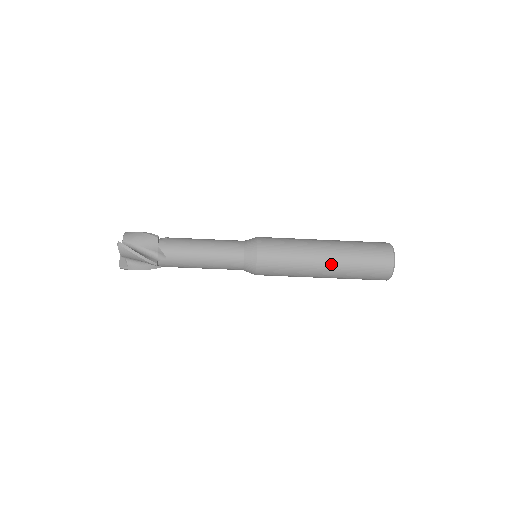
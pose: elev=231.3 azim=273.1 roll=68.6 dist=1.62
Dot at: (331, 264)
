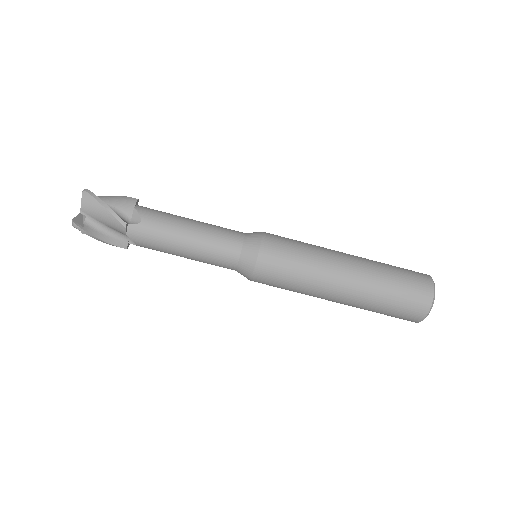
Dot at: (355, 272)
